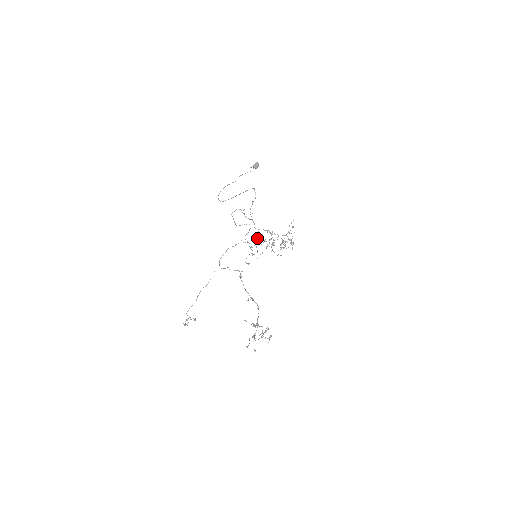
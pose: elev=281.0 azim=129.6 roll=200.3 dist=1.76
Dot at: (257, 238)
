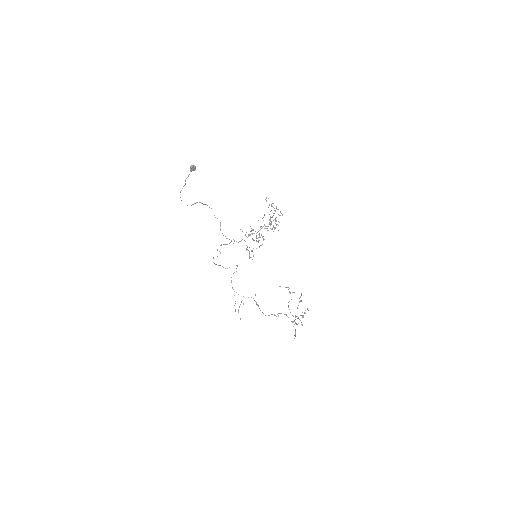
Dot at: (247, 247)
